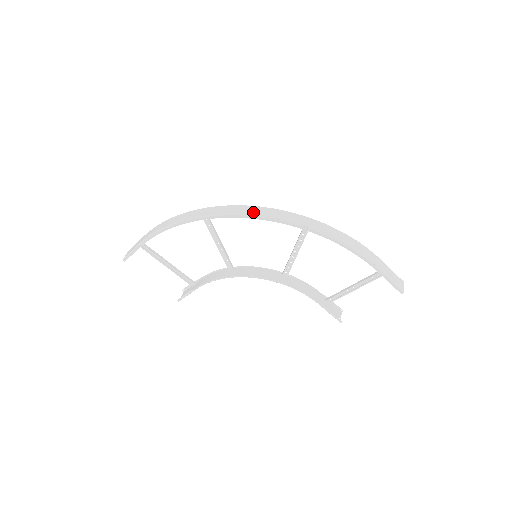
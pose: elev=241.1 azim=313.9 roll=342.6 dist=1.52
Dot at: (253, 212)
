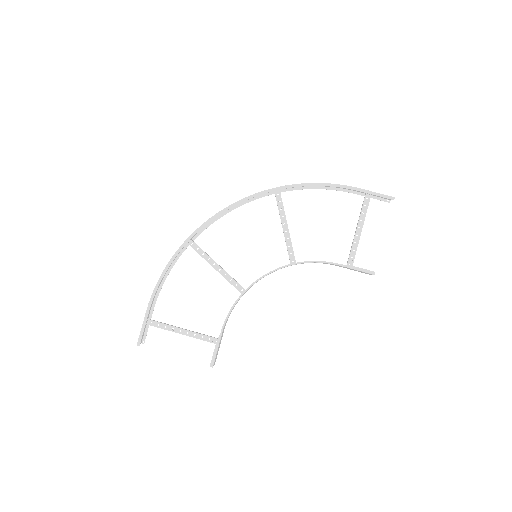
Dot at: (228, 207)
